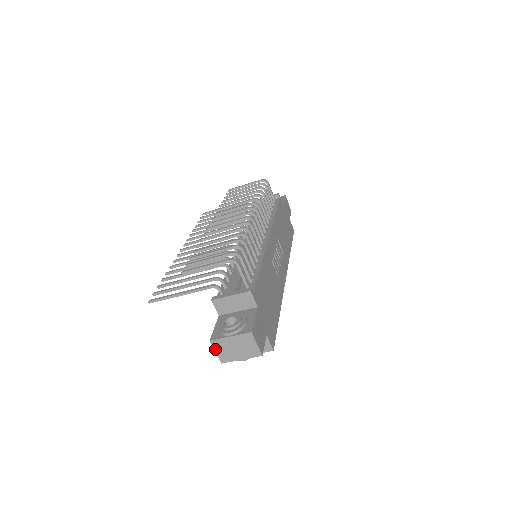
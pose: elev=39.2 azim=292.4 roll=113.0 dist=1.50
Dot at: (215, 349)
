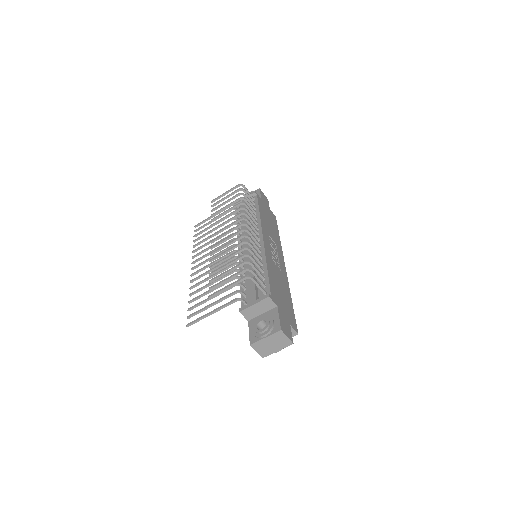
Dot at: (255, 350)
